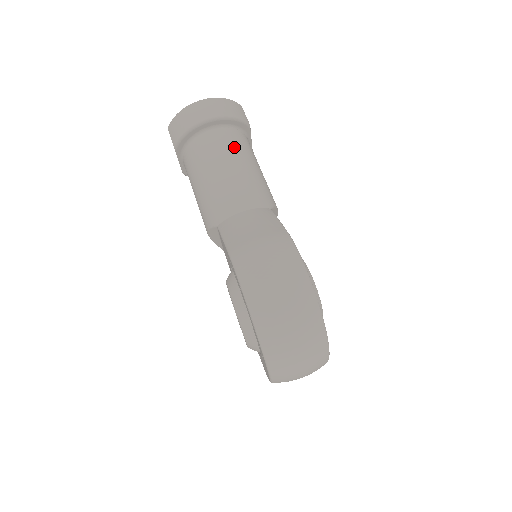
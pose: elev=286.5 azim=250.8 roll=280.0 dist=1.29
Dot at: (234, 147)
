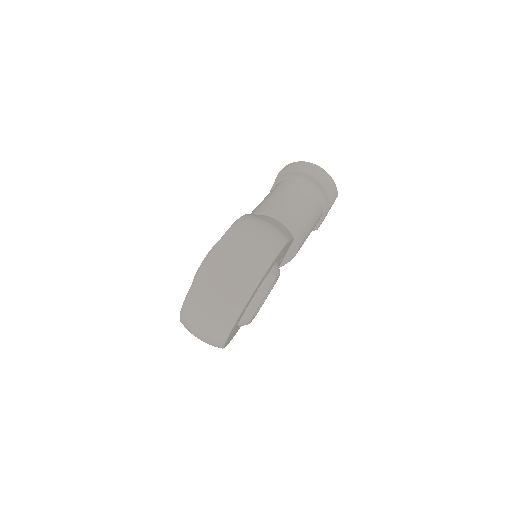
Dot at: (310, 199)
